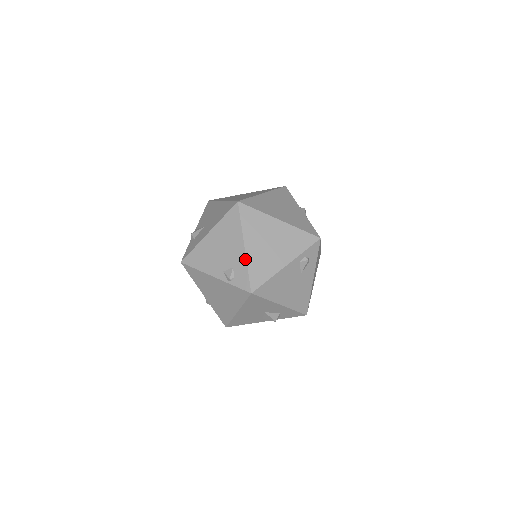
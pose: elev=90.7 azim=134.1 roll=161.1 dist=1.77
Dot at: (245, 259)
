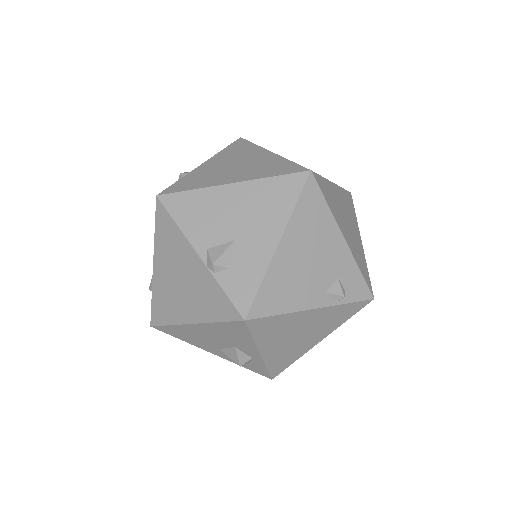
Dot at: (352, 256)
